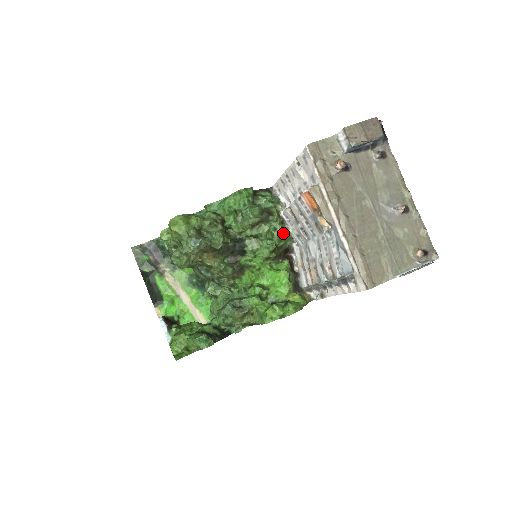
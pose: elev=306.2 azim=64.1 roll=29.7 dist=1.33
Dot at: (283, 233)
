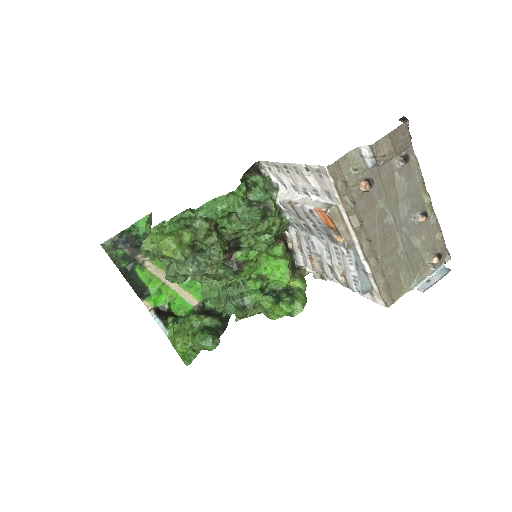
Dot at: (282, 225)
